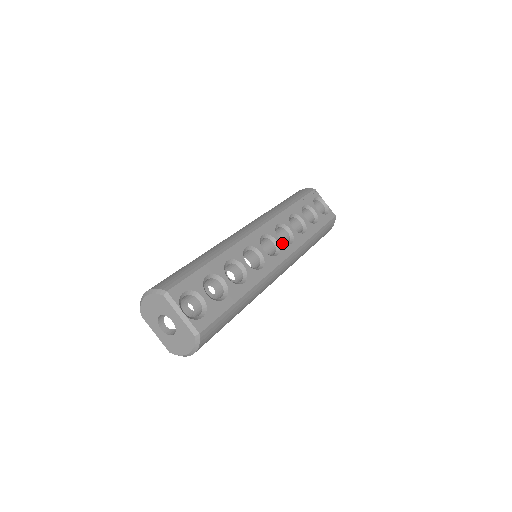
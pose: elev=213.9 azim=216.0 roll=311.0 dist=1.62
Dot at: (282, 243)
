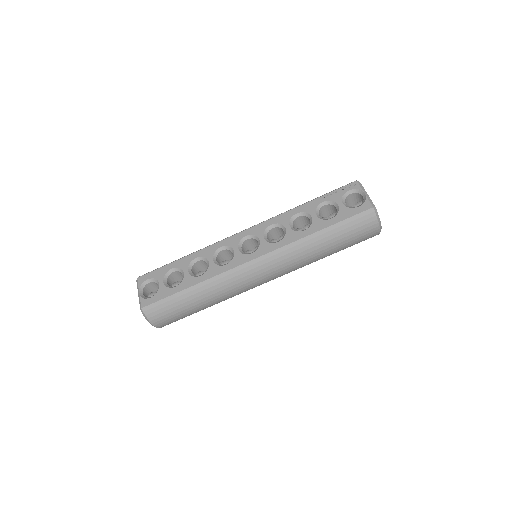
Dot at: (265, 242)
